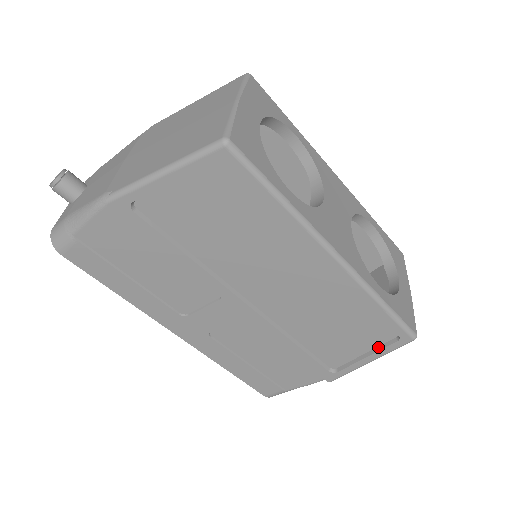
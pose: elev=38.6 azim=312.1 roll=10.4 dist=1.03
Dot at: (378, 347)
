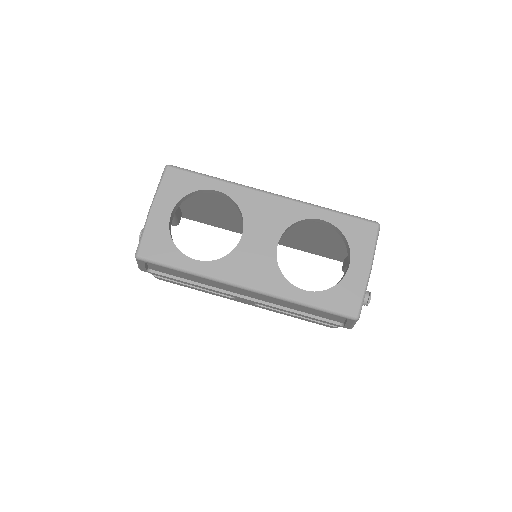
Dot at: (346, 319)
